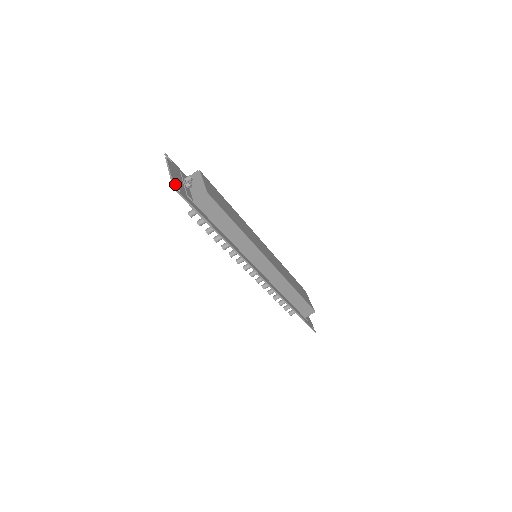
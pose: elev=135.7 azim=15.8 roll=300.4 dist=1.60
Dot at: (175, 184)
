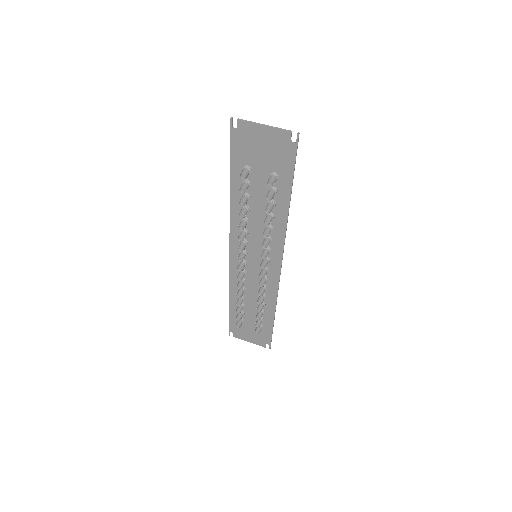
Dot at: (288, 134)
